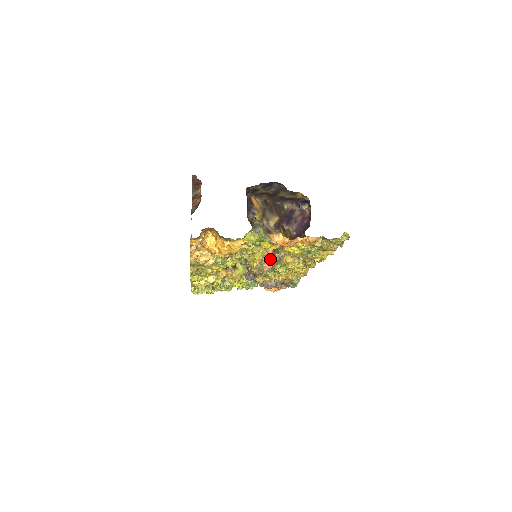
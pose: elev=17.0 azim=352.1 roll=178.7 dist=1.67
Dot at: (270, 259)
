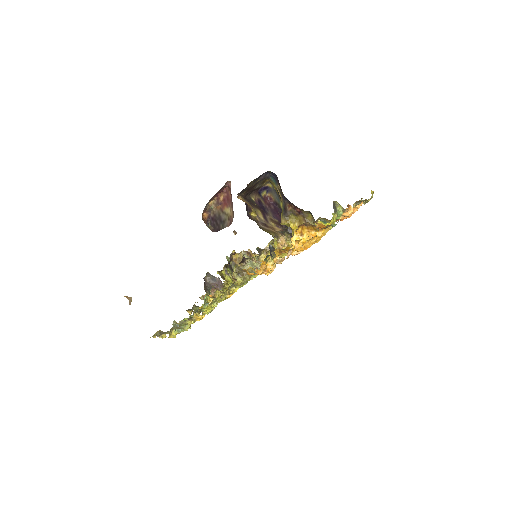
Dot at: occluded
